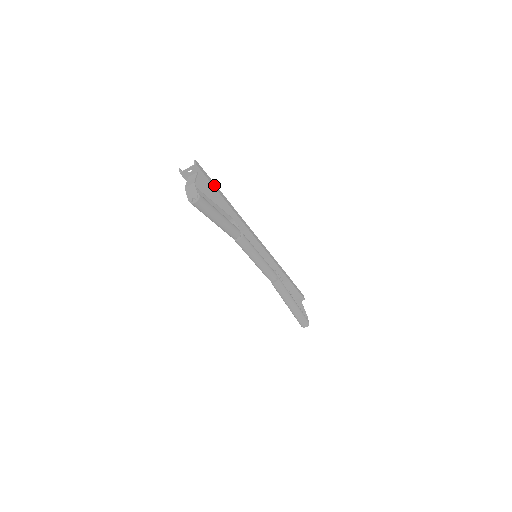
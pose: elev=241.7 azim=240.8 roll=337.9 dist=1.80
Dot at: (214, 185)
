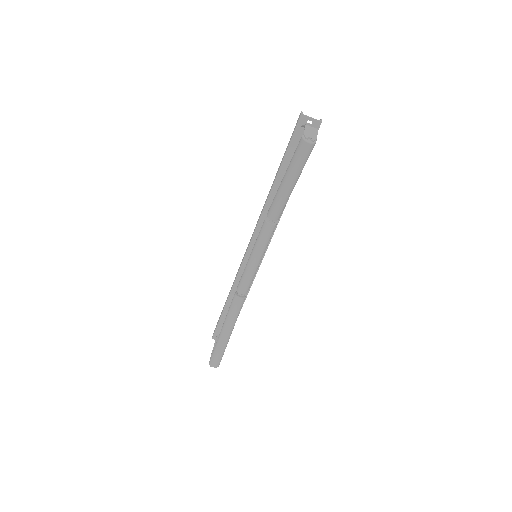
Dot at: occluded
